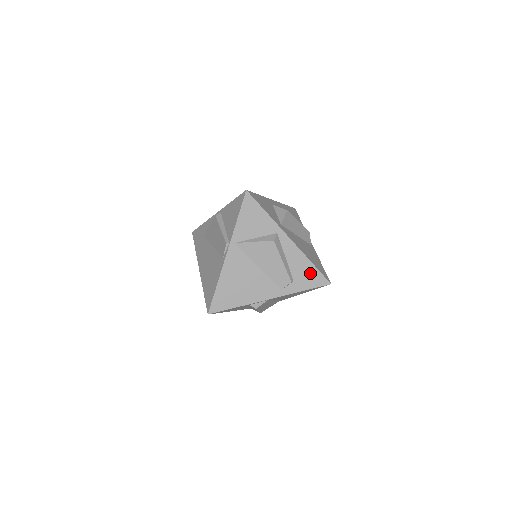
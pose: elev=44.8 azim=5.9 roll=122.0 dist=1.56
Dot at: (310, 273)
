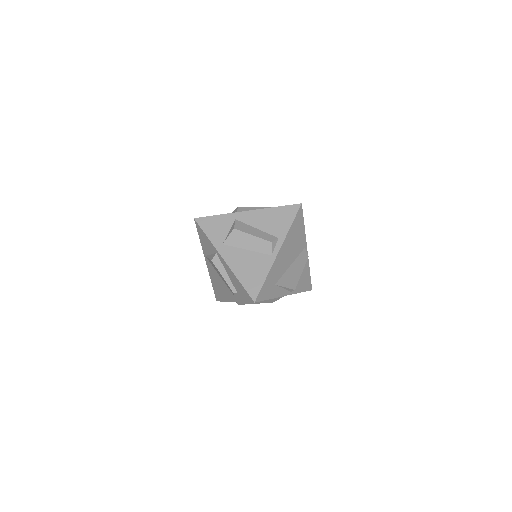
Dot at: (242, 289)
